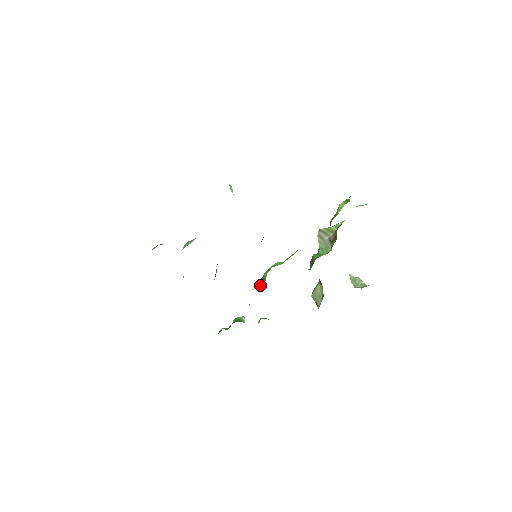
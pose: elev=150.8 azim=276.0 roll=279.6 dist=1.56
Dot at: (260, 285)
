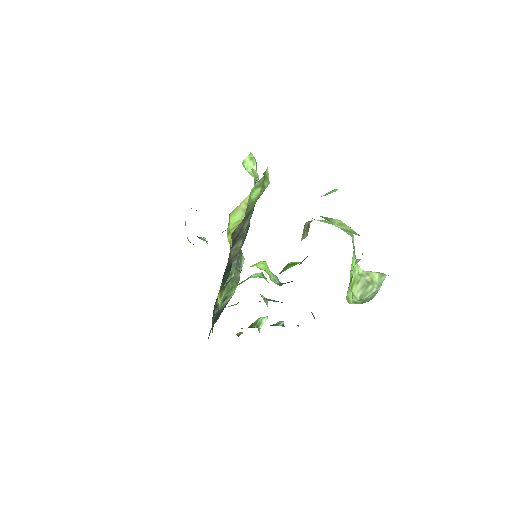
Dot at: occluded
